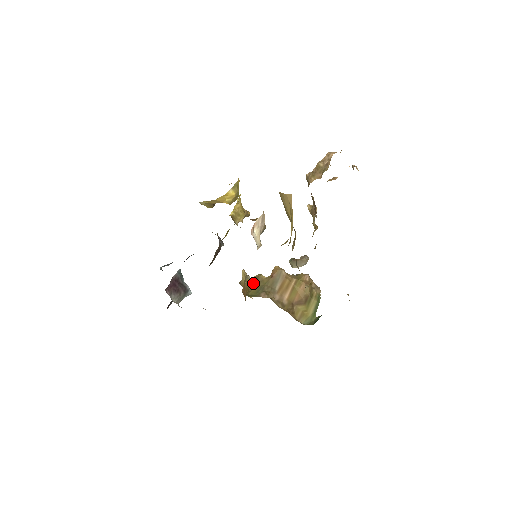
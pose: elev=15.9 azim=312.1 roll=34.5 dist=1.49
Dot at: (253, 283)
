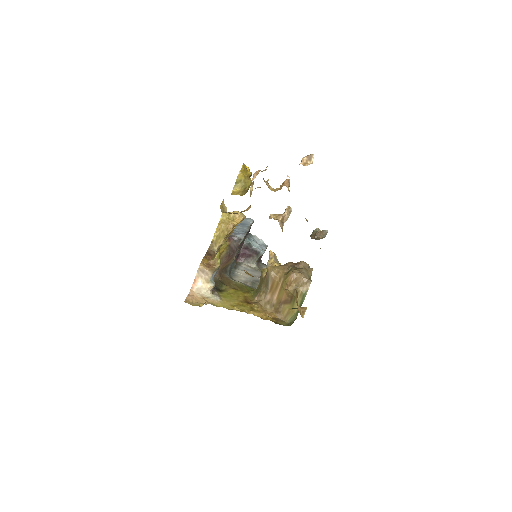
Dot at: (260, 278)
